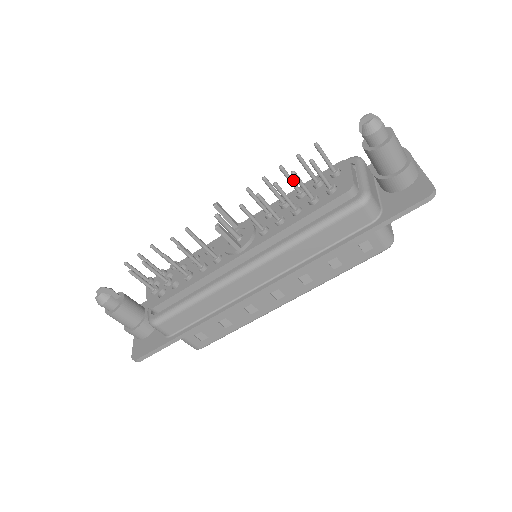
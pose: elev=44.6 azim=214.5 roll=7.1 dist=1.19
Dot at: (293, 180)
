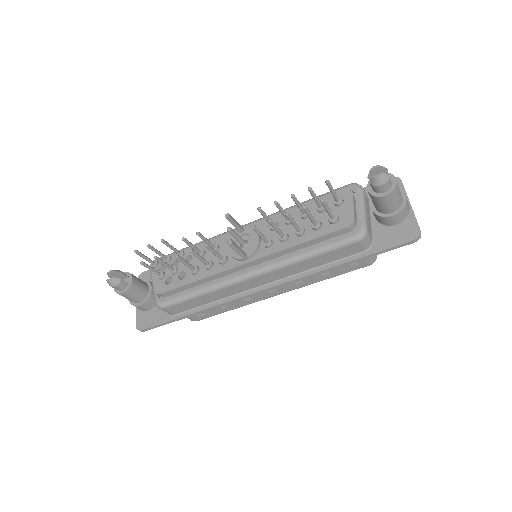
Dot at: (301, 205)
